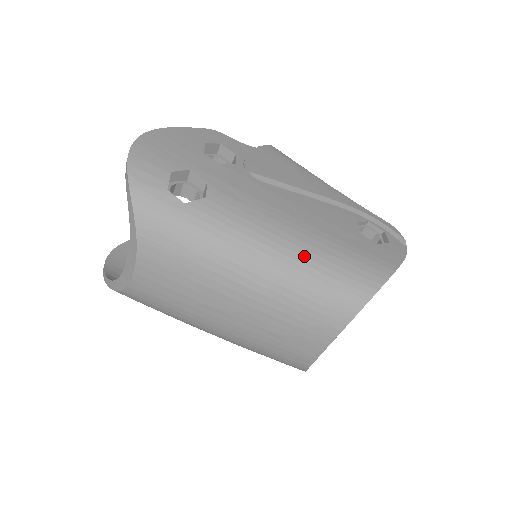
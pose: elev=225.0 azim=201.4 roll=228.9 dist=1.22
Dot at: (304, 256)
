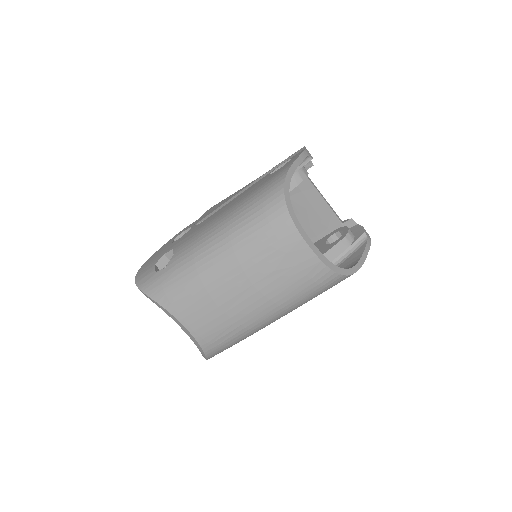
Dot at: (233, 218)
